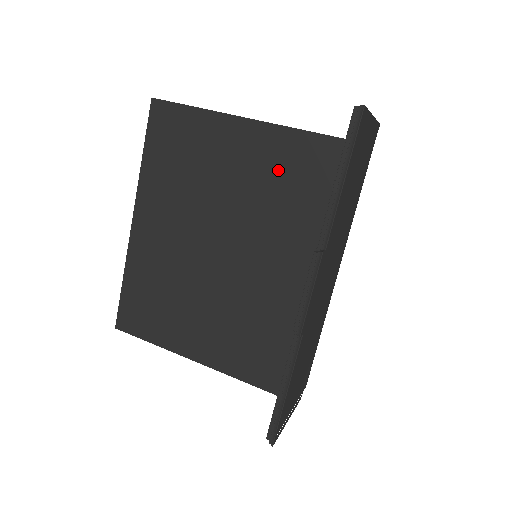
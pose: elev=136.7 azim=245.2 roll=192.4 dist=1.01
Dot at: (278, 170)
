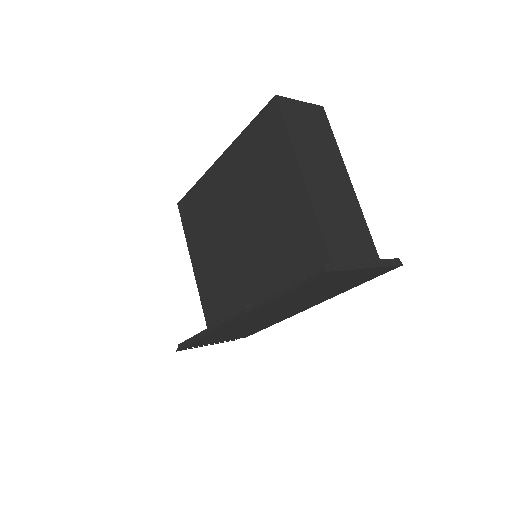
Dot at: (292, 231)
